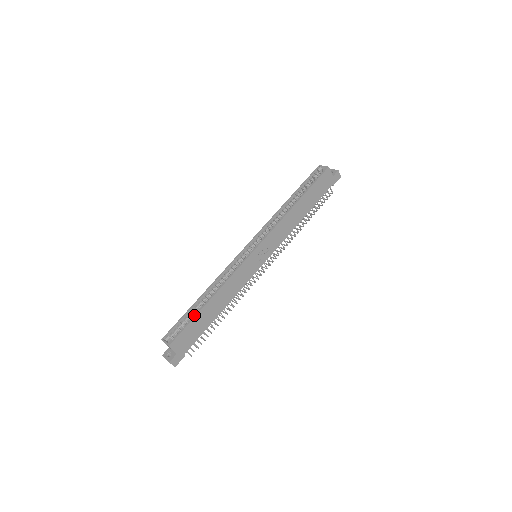
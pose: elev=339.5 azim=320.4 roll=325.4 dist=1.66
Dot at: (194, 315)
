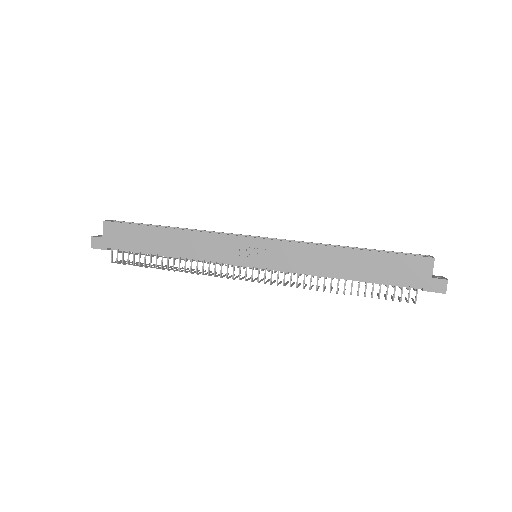
Dot at: (146, 225)
